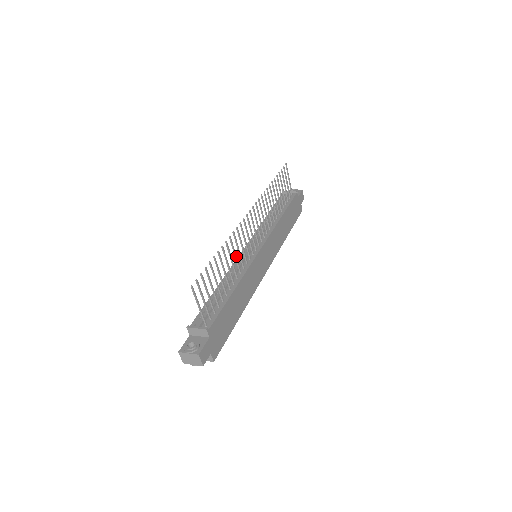
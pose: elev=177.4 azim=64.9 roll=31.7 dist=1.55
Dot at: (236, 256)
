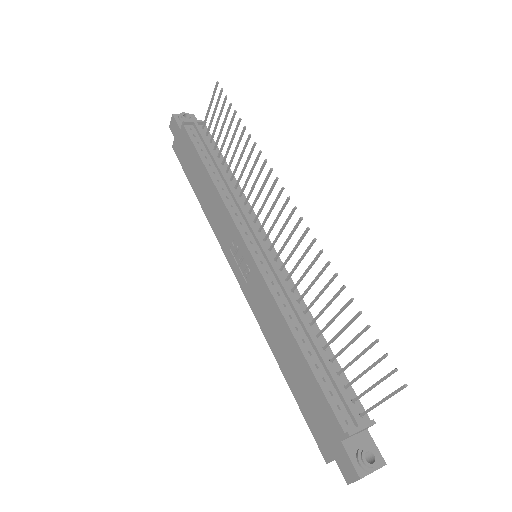
Dot at: (312, 283)
